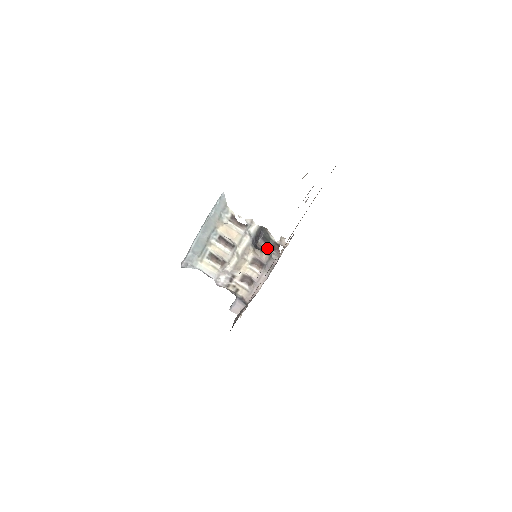
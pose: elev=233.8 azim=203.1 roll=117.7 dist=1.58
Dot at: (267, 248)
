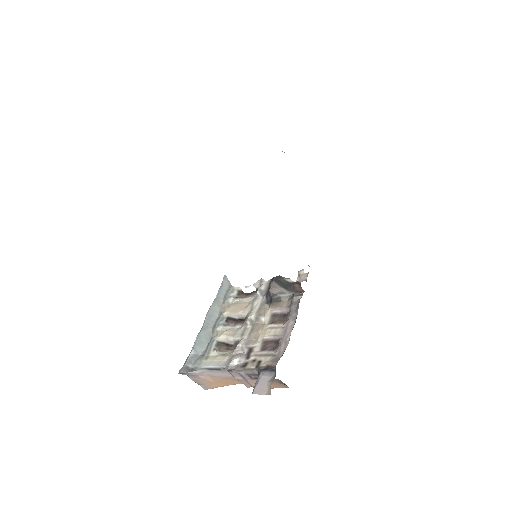
Dot at: (285, 292)
